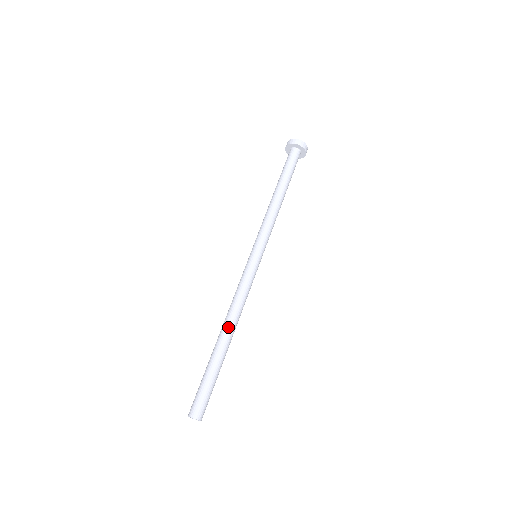
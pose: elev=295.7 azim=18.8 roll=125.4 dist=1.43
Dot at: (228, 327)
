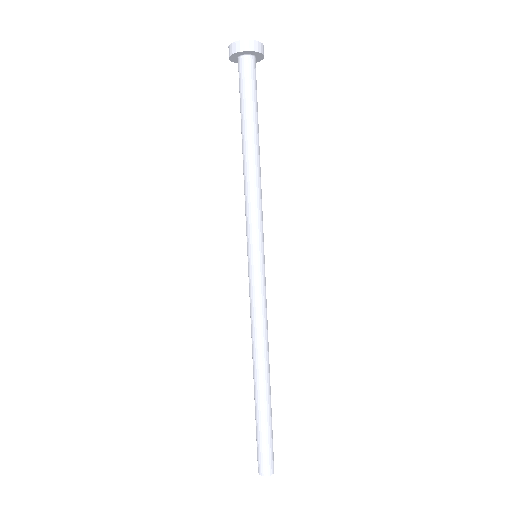
Dot at: (256, 366)
